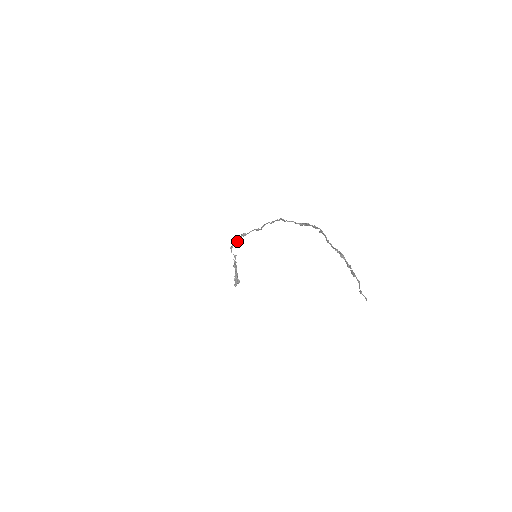
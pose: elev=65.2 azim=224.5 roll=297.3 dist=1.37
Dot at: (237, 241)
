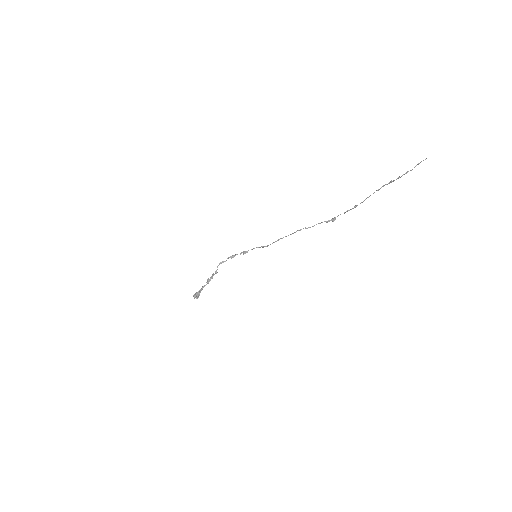
Dot at: occluded
